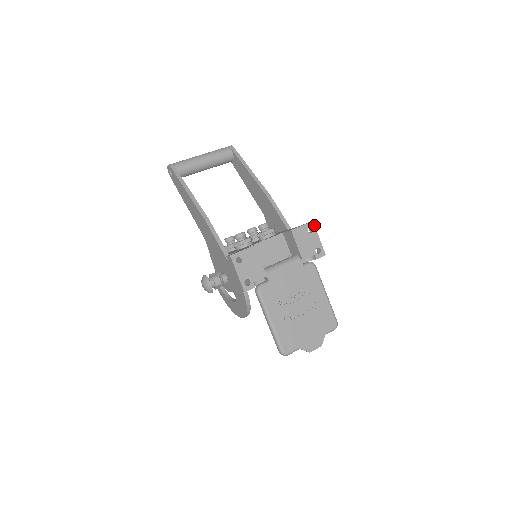
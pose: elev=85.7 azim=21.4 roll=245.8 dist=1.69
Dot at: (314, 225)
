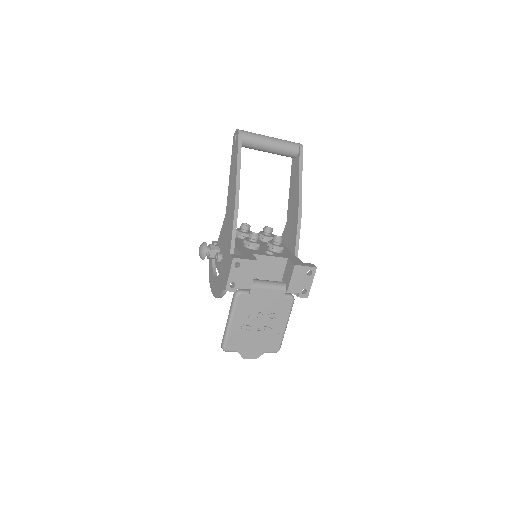
Dot at: occluded
